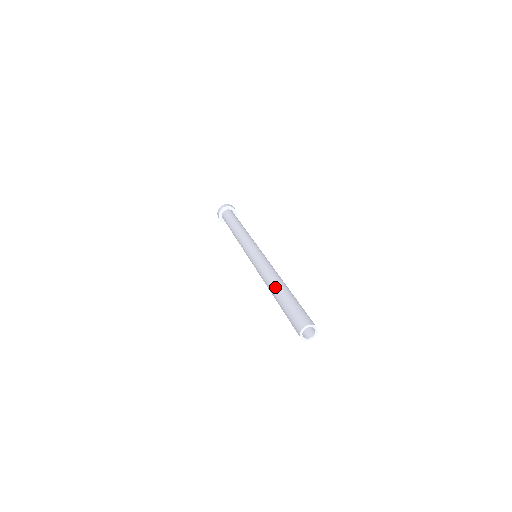
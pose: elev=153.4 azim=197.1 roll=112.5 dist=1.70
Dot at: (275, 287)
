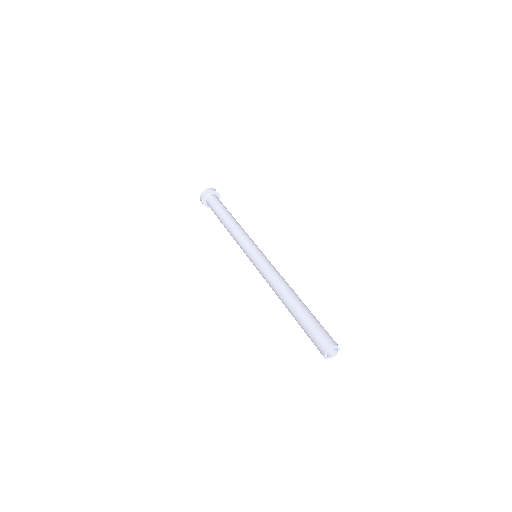
Dot at: (288, 300)
